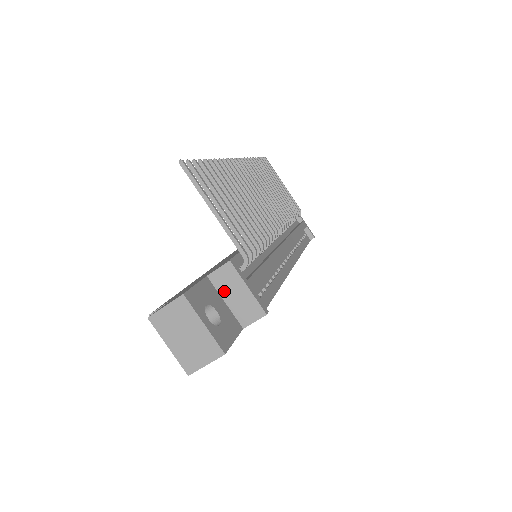
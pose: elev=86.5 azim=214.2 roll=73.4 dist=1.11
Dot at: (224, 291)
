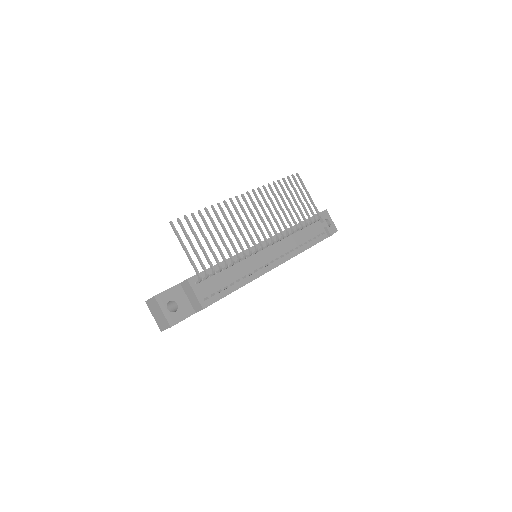
Dot at: (187, 293)
